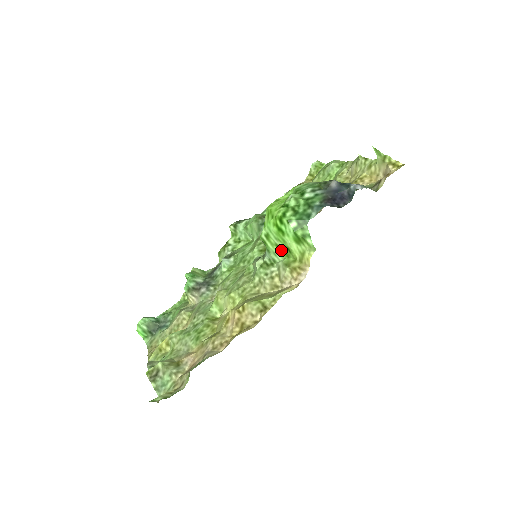
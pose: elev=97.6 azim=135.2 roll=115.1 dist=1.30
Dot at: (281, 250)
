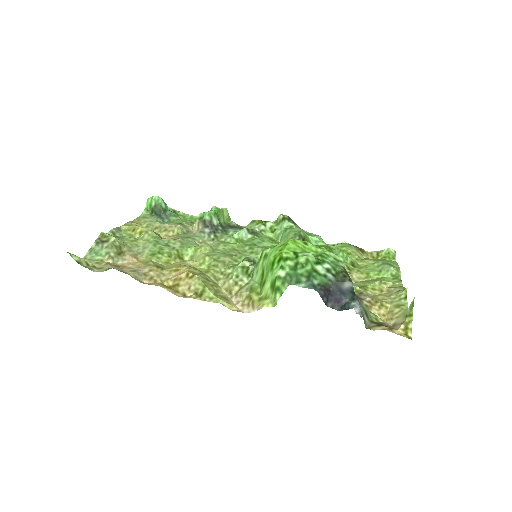
Dot at: (262, 276)
